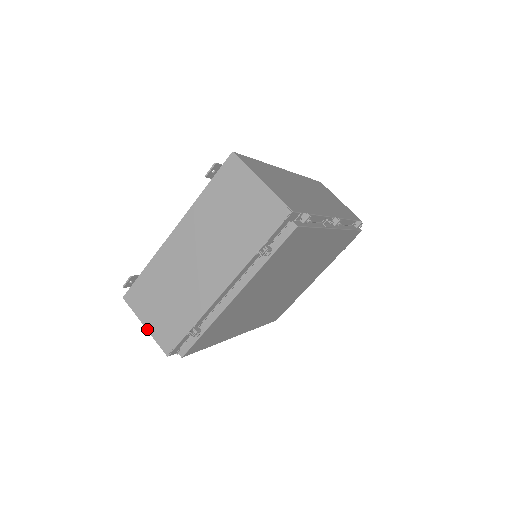
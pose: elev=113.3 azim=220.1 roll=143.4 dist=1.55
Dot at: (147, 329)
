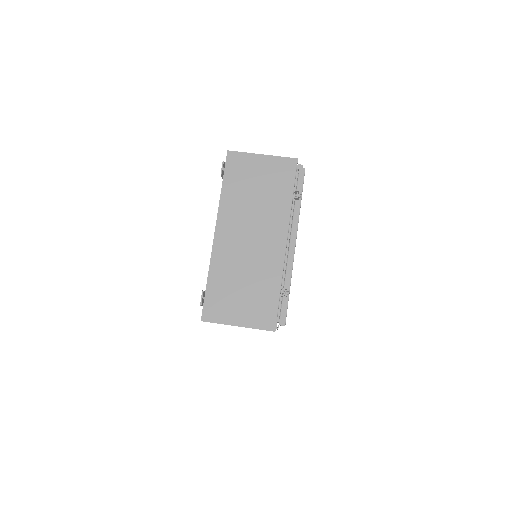
Dot at: (242, 326)
